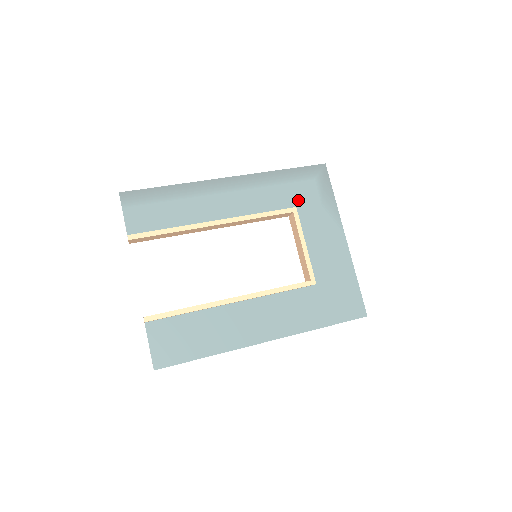
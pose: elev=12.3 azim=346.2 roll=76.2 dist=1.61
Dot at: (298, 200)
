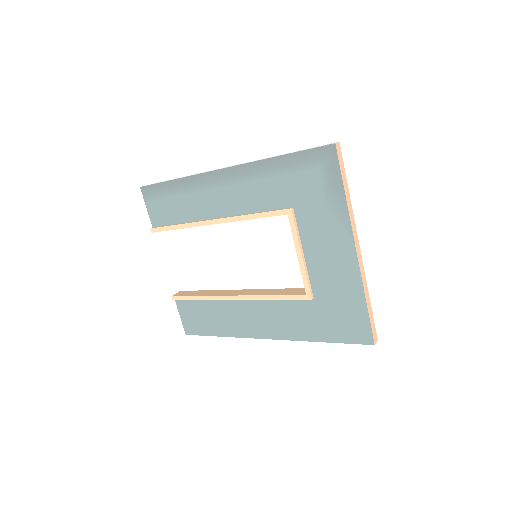
Dot at: (296, 197)
